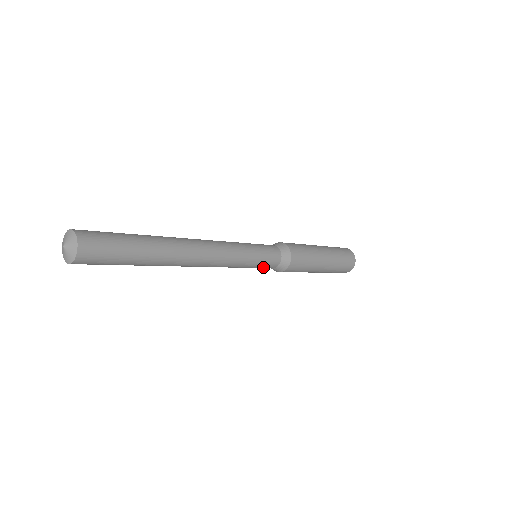
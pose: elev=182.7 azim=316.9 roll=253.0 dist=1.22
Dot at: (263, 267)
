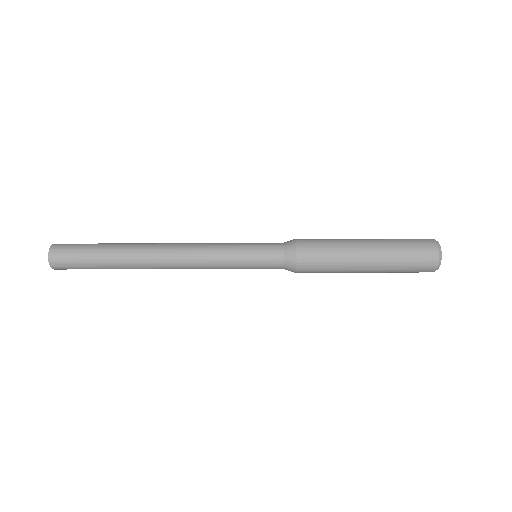
Dot at: (263, 268)
